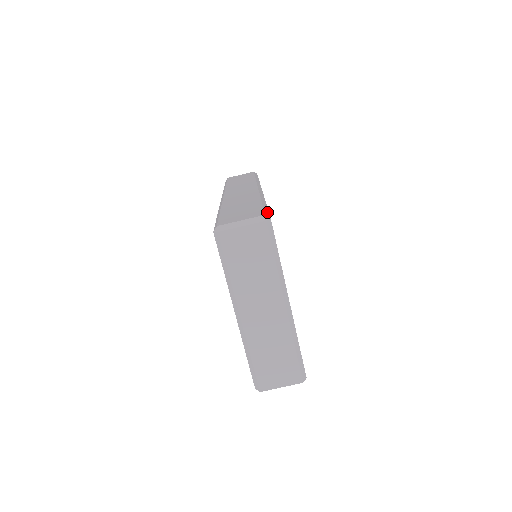
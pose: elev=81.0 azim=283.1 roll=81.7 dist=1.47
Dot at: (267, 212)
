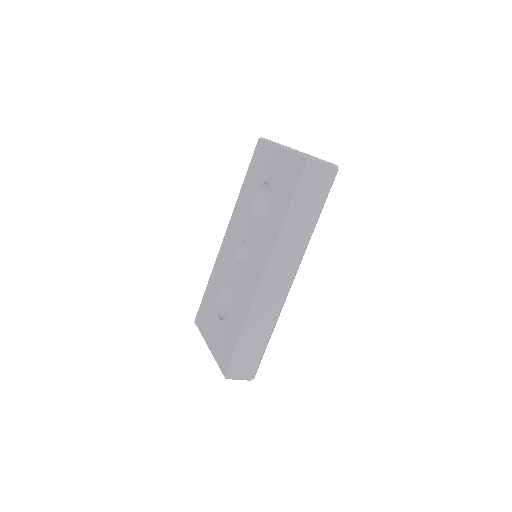
Dot at: occluded
